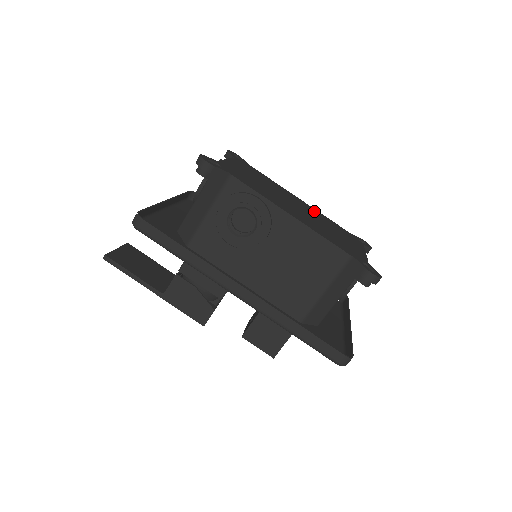
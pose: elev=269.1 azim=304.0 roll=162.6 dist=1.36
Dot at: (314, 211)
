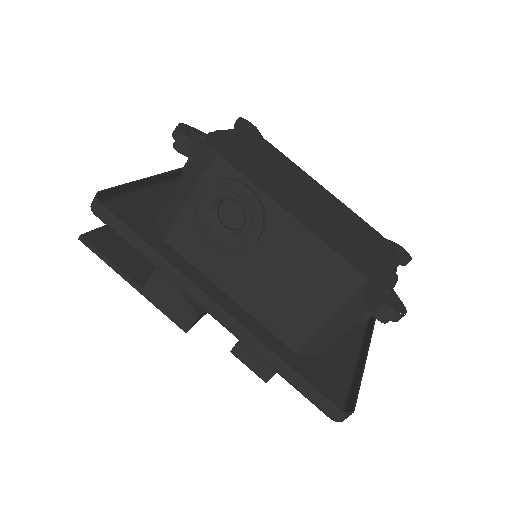
Dot at: (338, 205)
